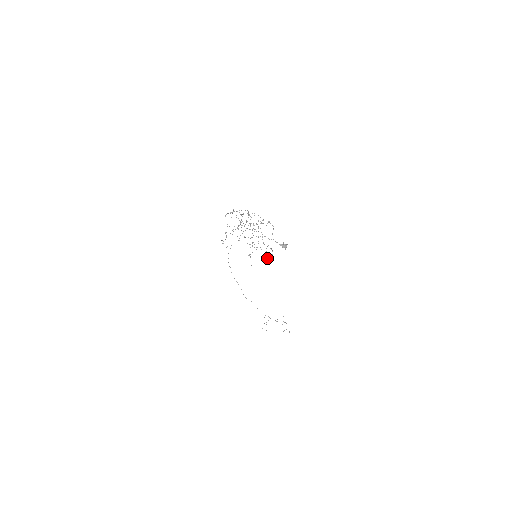
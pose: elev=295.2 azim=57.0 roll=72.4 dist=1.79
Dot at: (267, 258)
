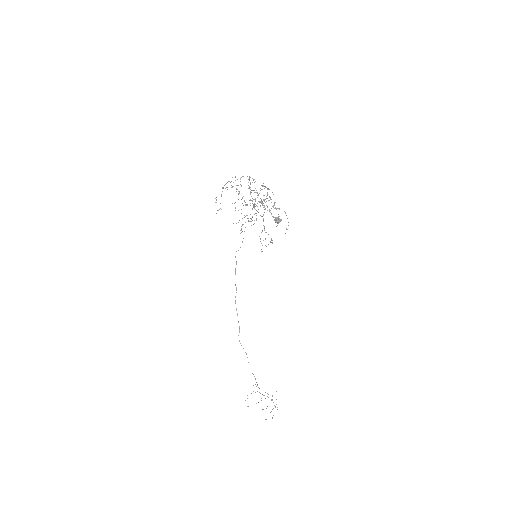
Dot at: (262, 251)
